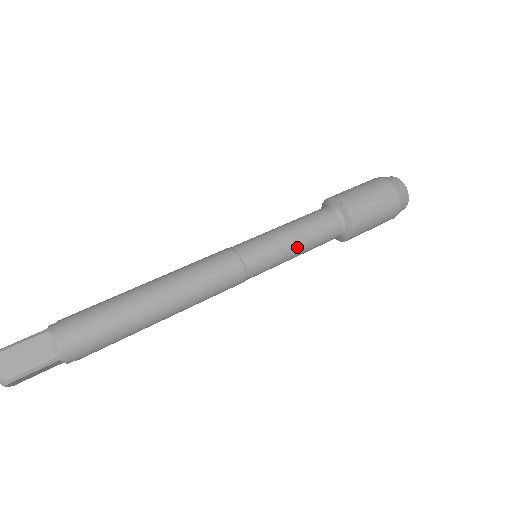
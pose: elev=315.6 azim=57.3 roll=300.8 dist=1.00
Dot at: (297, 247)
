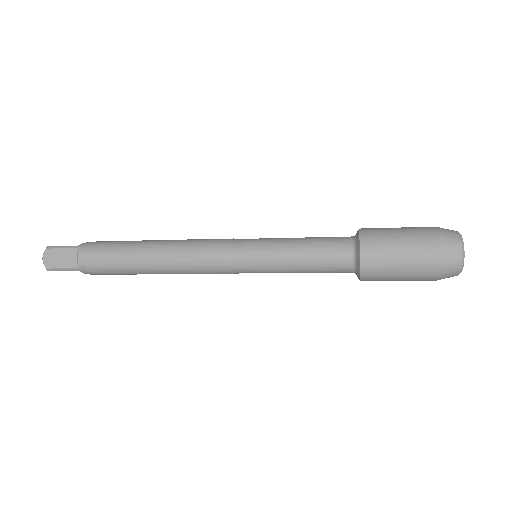
Dot at: (291, 242)
